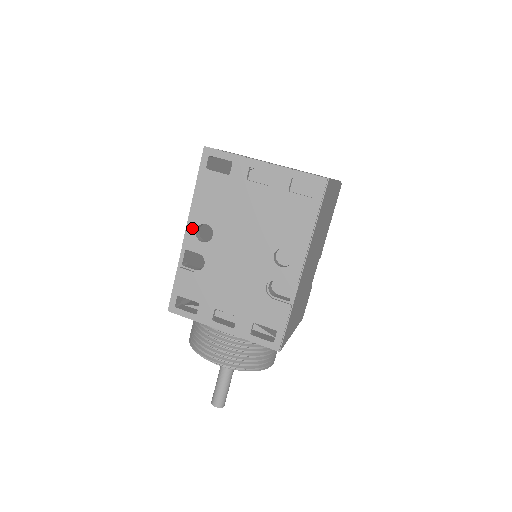
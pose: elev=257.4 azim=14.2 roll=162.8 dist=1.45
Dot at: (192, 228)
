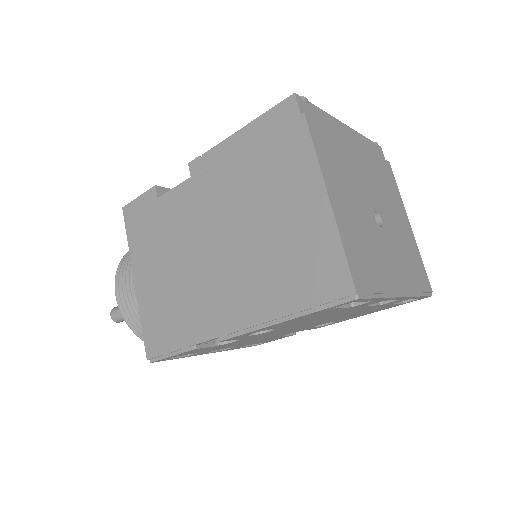
Dot at: (249, 334)
